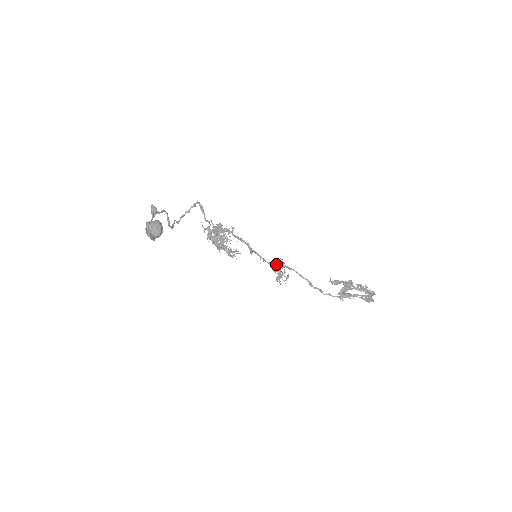
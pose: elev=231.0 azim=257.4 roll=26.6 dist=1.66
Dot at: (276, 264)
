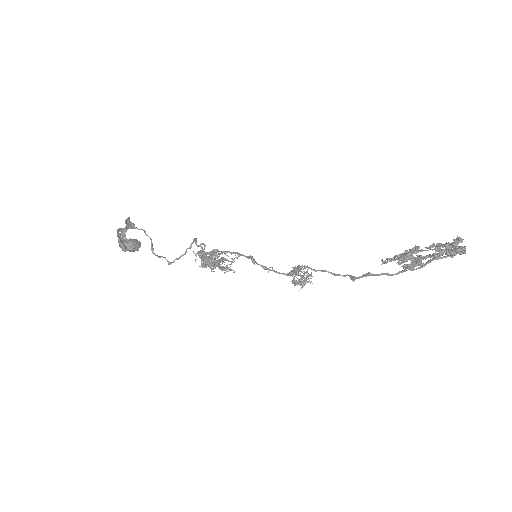
Dot at: occluded
